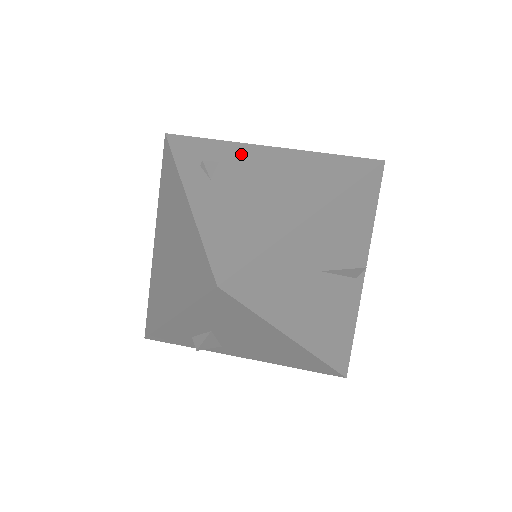
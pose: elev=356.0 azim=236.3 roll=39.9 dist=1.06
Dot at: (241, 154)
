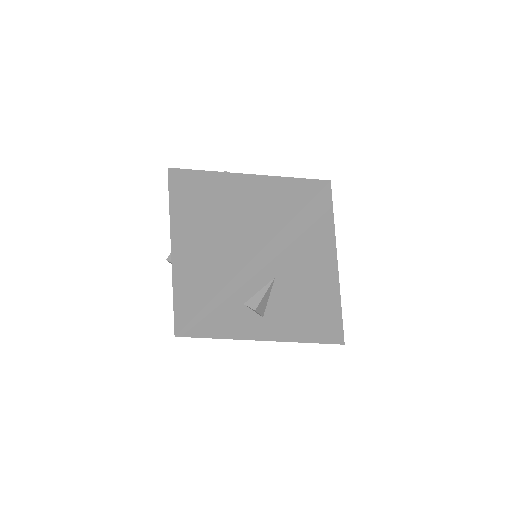
Dot at: occluded
